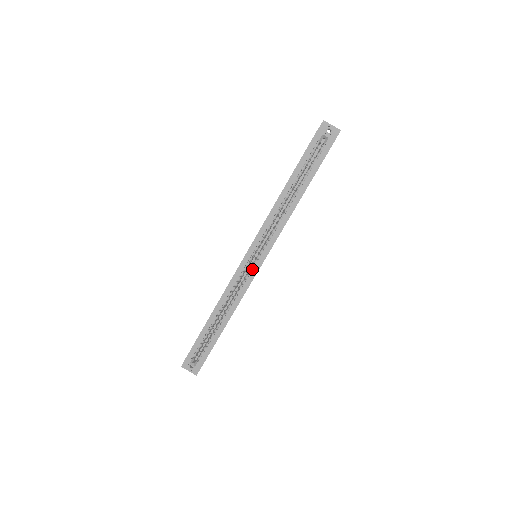
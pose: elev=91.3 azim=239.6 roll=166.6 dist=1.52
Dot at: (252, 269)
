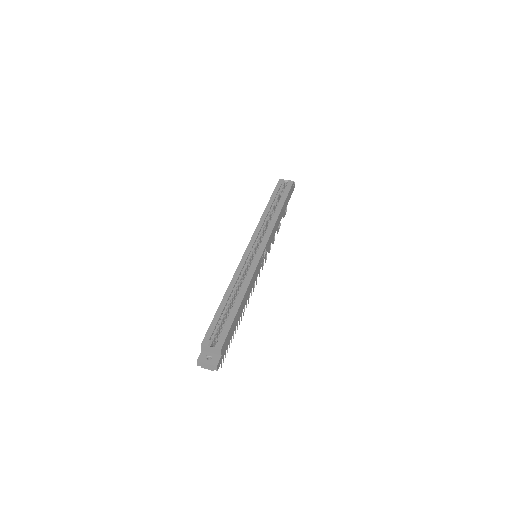
Dot at: (256, 257)
